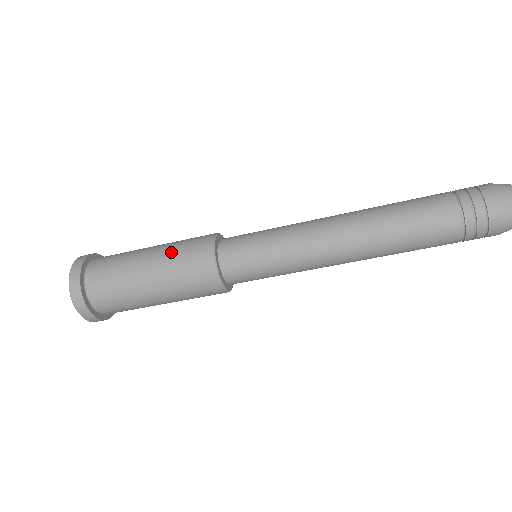
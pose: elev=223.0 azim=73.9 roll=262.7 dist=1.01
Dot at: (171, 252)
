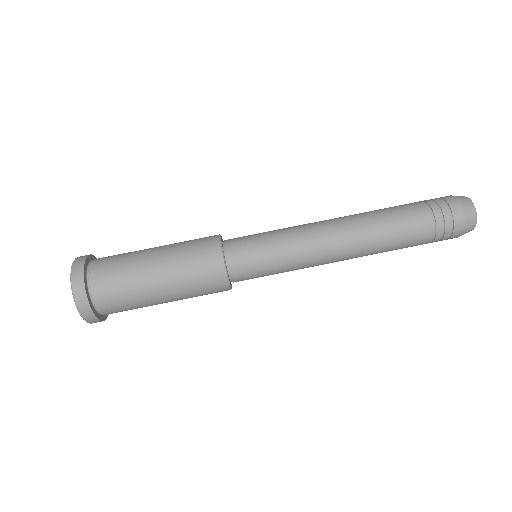
Dot at: occluded
